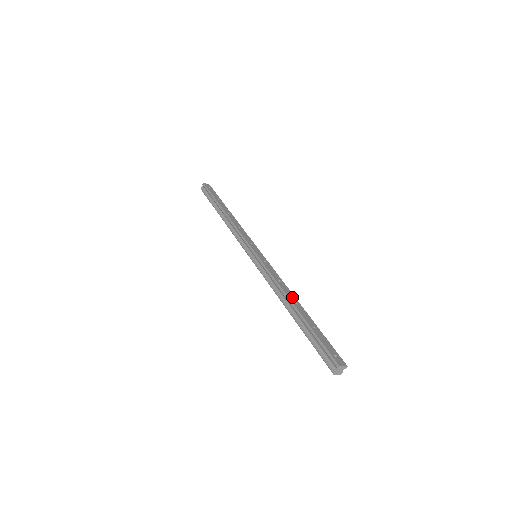
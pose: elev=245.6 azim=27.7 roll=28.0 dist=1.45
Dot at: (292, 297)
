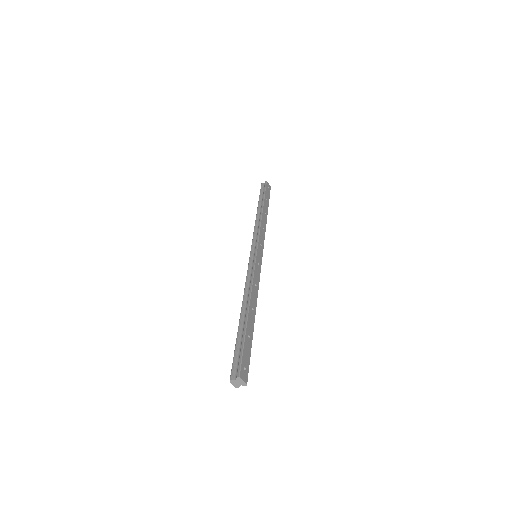
Dot at: (254, 303)
